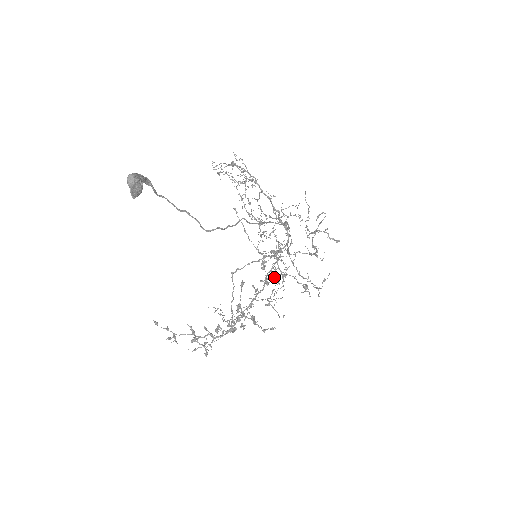
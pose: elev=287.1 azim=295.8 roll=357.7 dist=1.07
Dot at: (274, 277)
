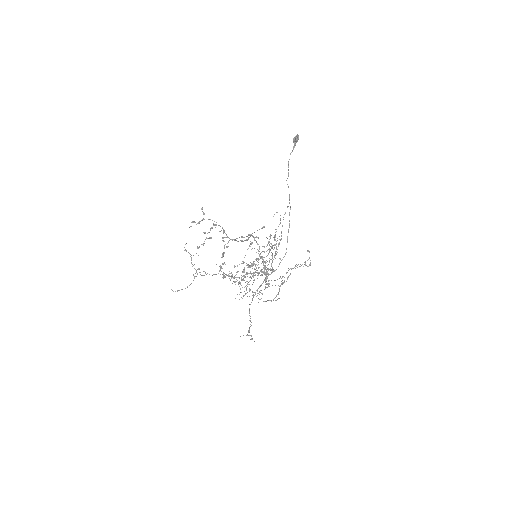
Dot at: occluded
